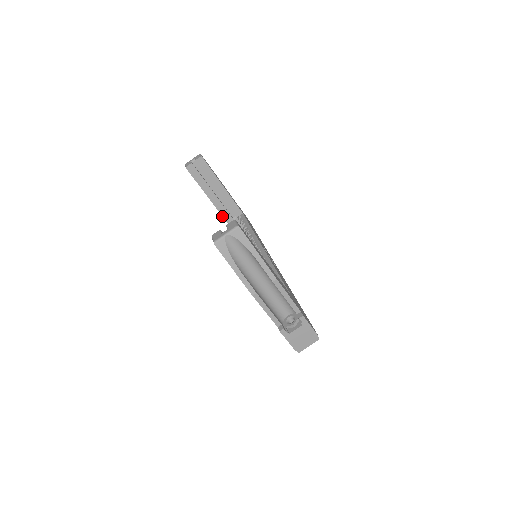
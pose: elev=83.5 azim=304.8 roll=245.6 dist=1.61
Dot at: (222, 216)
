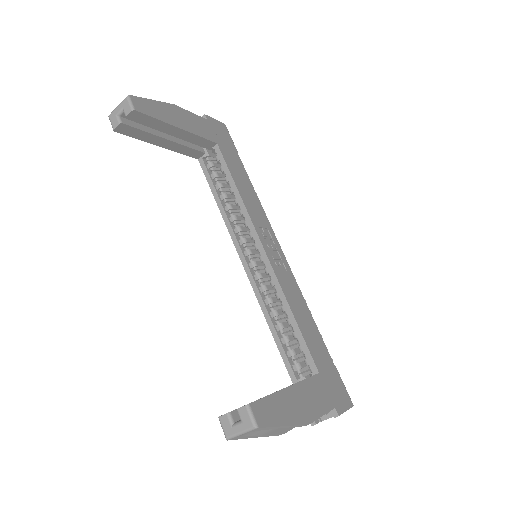
Dot at: occluded
